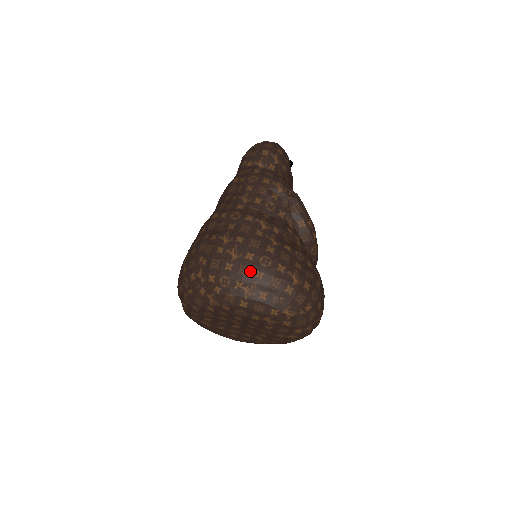
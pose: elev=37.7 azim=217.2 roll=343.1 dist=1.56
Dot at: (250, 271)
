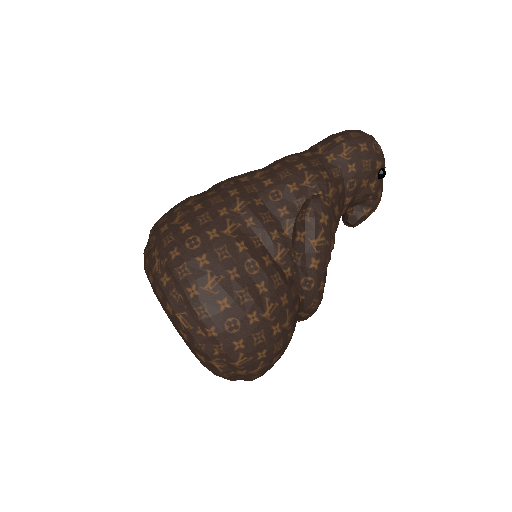
Dot at: (171, 243)
